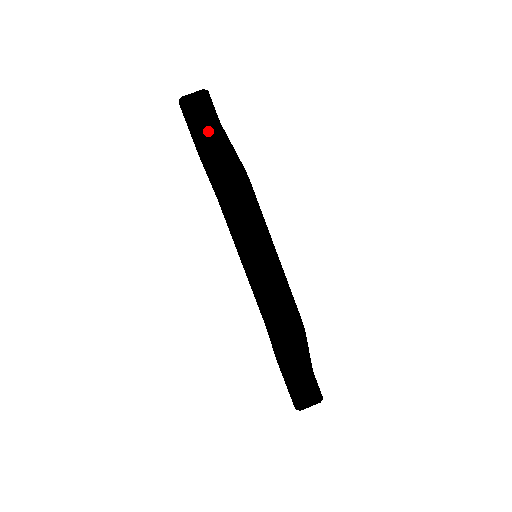
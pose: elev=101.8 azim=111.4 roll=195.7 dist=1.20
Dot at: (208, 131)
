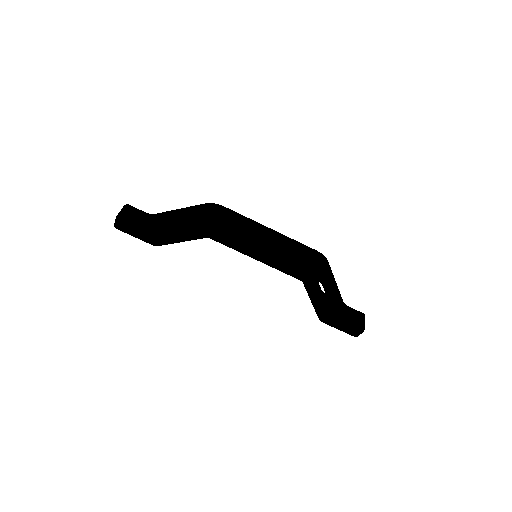
Dot at: (155, 219)
